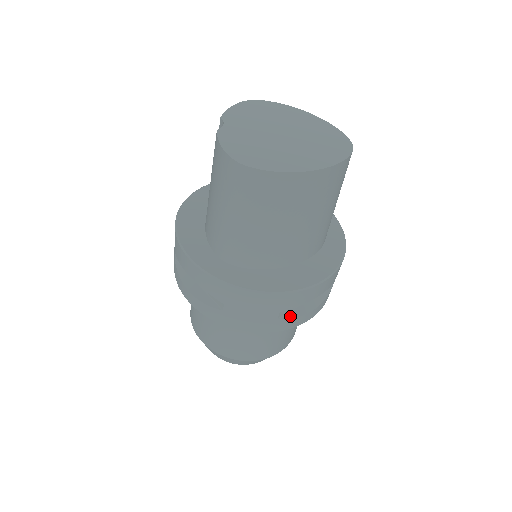
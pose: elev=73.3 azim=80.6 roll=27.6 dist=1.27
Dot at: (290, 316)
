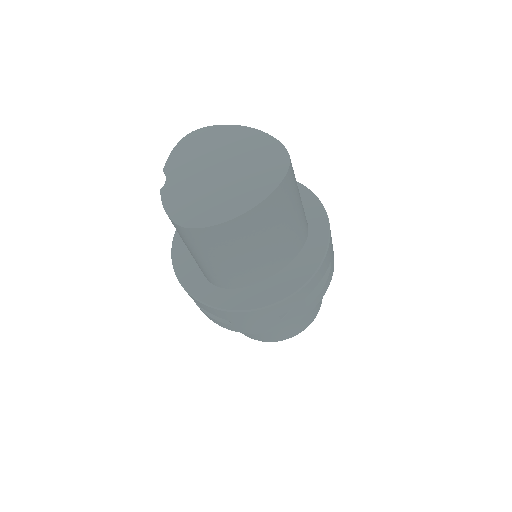
Dot at: (293, 313)
